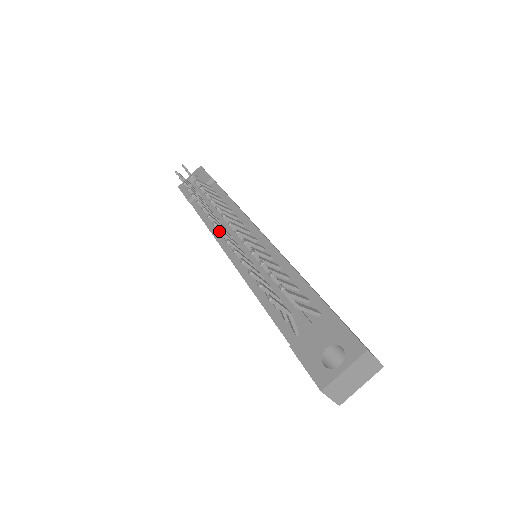
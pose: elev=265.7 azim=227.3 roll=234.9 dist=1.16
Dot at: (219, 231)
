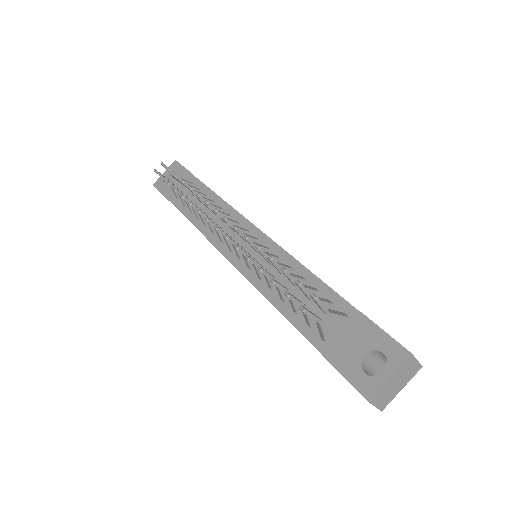
Dot at: (224, 236)
